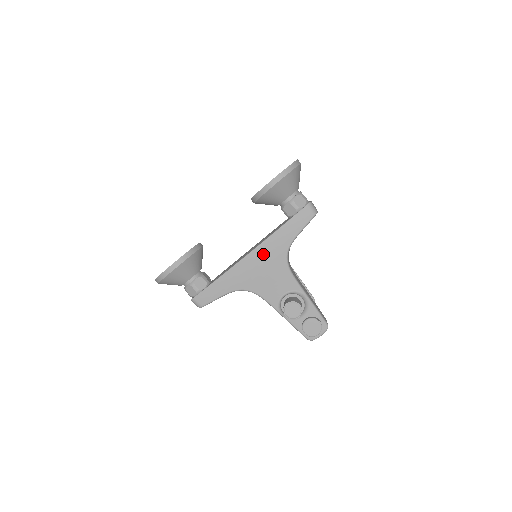
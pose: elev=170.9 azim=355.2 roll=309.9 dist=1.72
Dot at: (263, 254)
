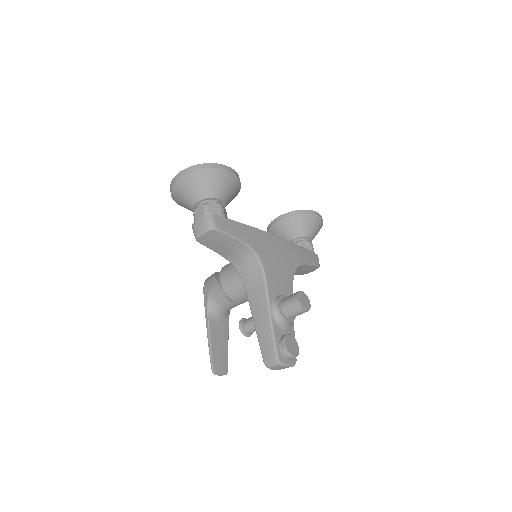
Dot at: (285, 248)
